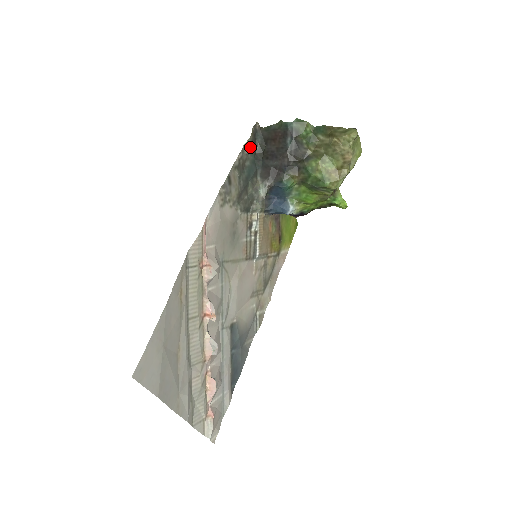
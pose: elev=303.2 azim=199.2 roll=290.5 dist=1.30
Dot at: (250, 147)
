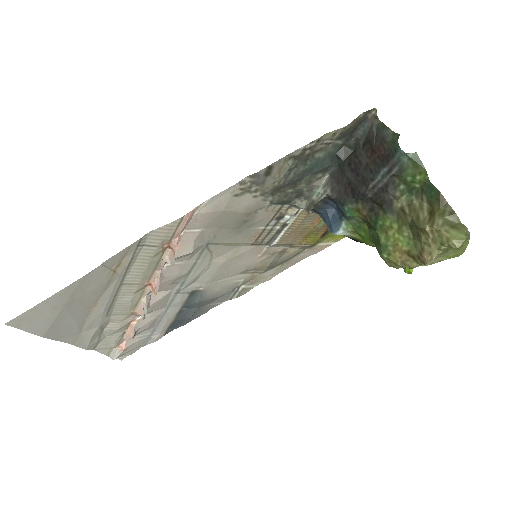
Dot at: (339, 136)
